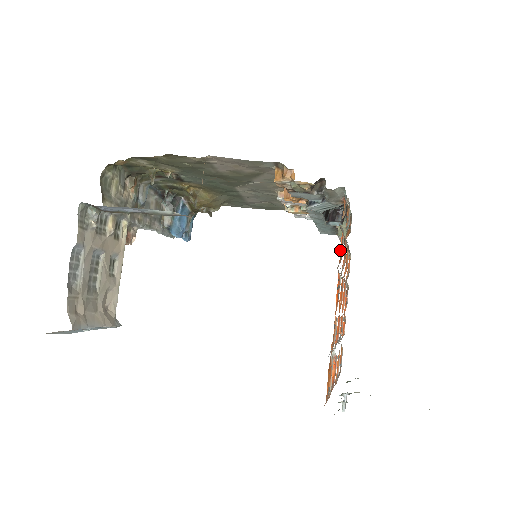
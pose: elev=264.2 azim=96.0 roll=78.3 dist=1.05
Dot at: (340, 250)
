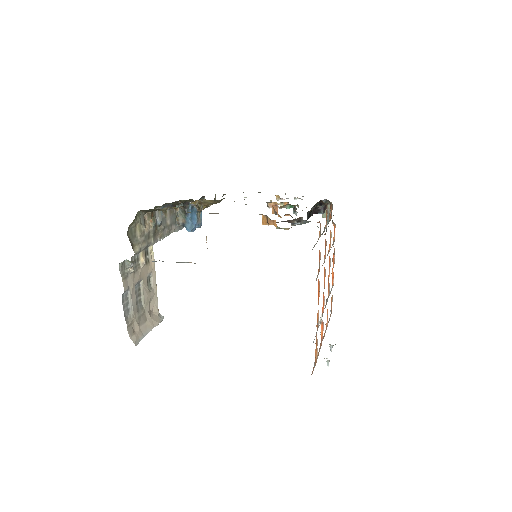
Dot at: occluded
